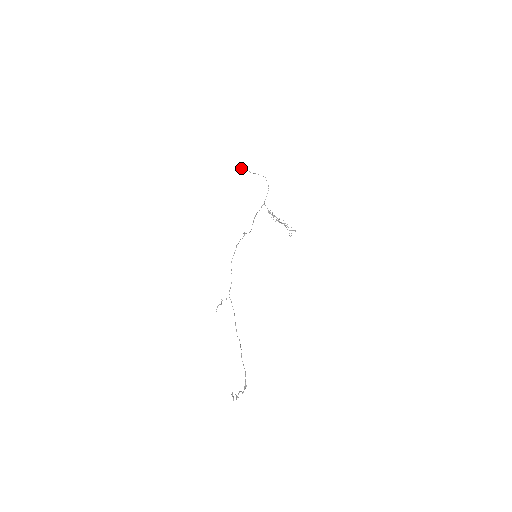
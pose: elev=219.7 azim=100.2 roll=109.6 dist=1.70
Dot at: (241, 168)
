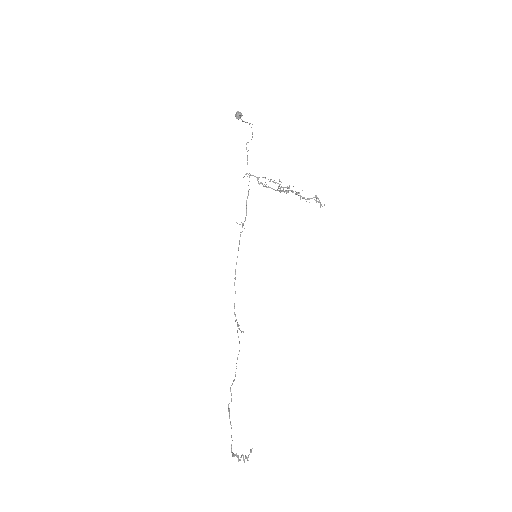
Dot at: (238, 119)
